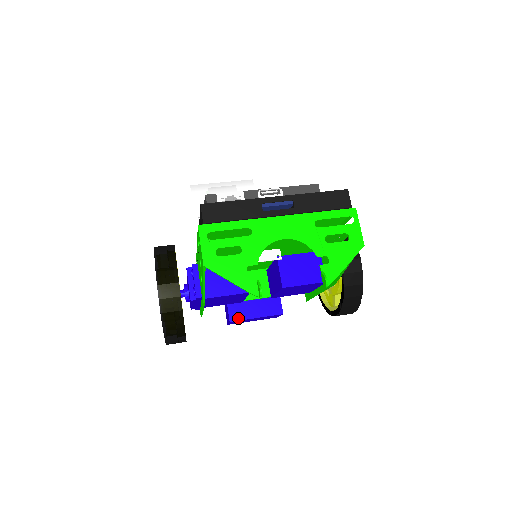
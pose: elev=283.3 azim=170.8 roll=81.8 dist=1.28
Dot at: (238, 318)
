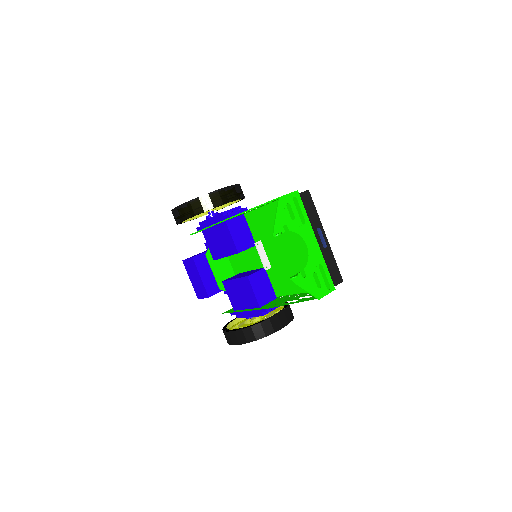
Dot at: (197, 263)
